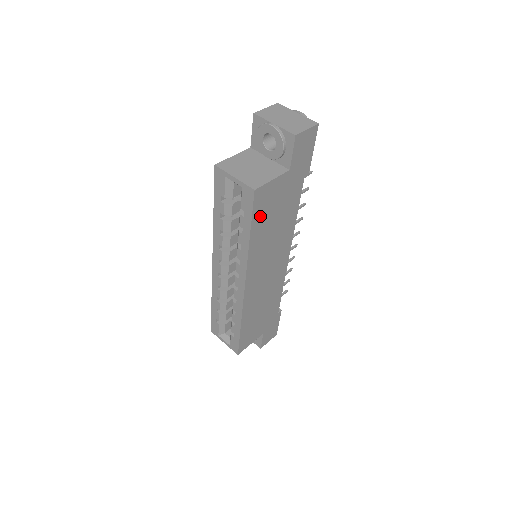
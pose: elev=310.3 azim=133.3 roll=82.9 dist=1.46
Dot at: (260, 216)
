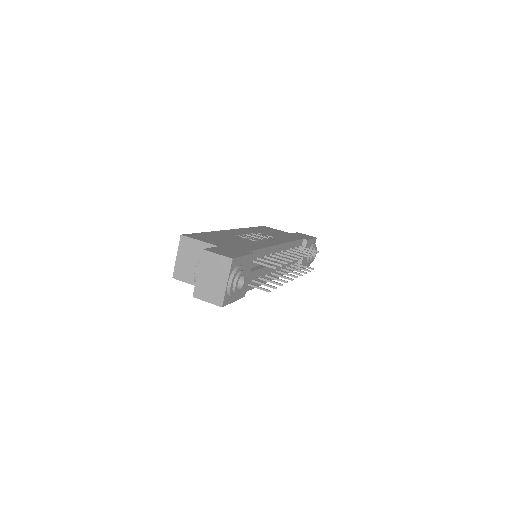
Dot at: occluded
